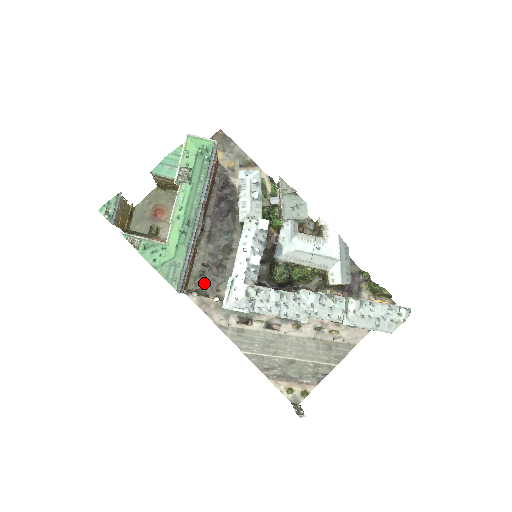
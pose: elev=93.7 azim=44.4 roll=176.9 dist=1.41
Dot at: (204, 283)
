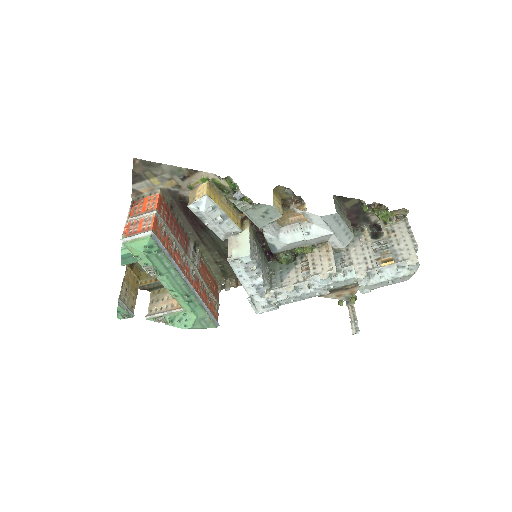
Dot at: (228, 272)
